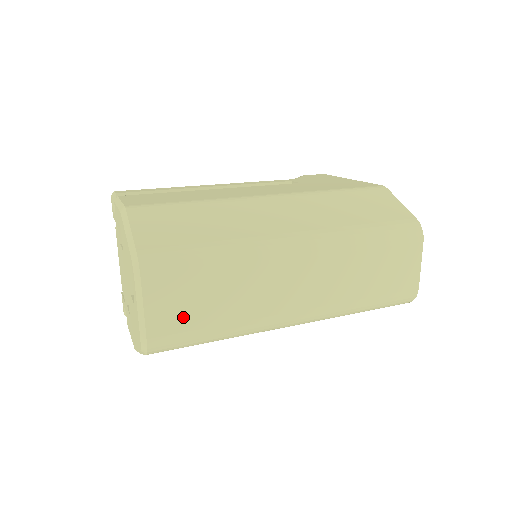
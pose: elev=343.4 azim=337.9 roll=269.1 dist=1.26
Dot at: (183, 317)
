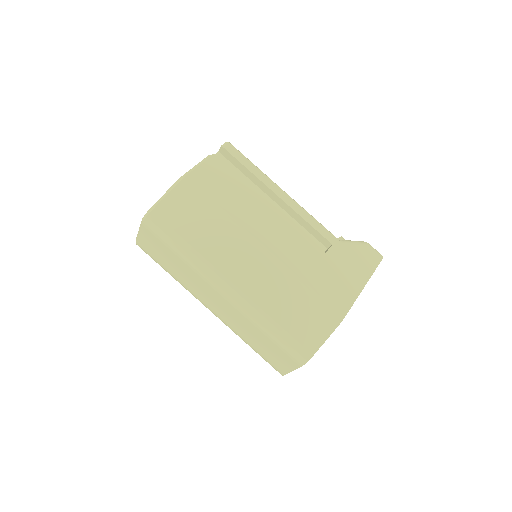
Dot at: (155, 252)
